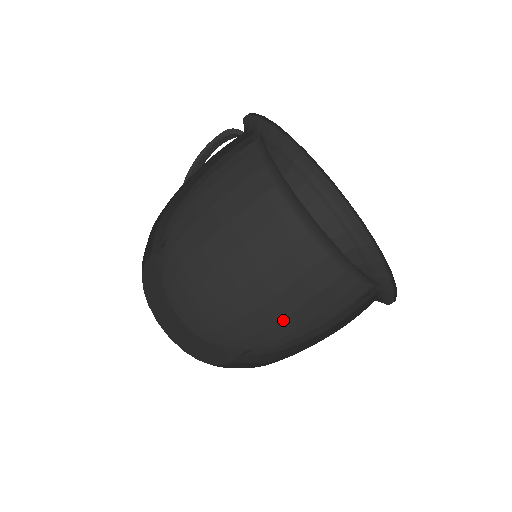
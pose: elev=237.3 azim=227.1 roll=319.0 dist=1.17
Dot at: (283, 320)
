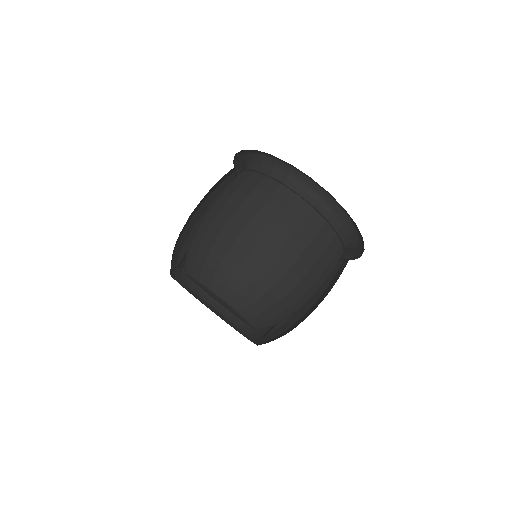
Dot at: (298, 260)
